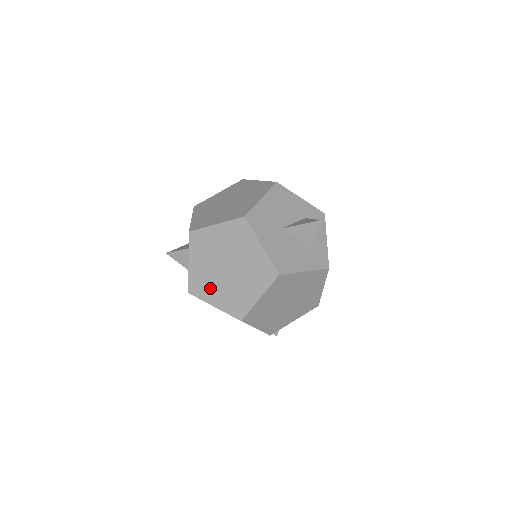
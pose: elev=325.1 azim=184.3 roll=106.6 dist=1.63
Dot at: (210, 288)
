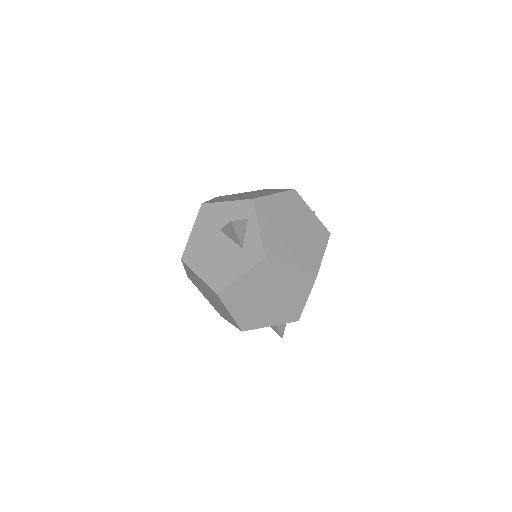
Dot at: (284, 250)
